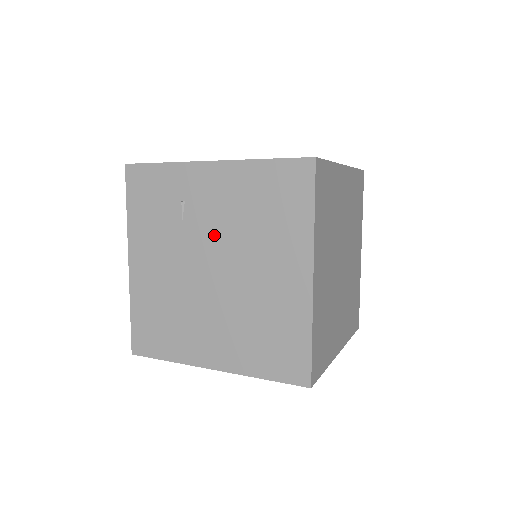
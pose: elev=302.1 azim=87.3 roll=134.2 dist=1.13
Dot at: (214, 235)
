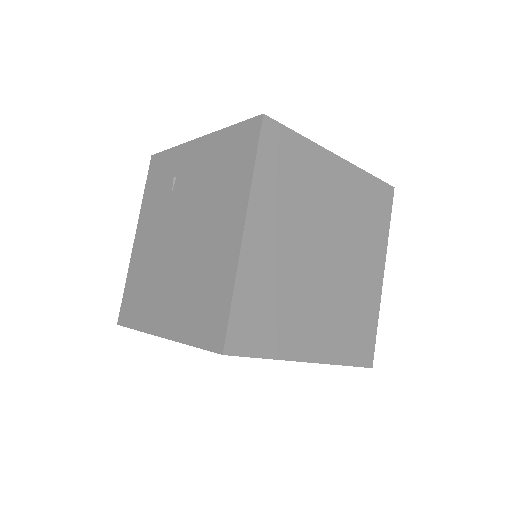
Dot at: (187, 203)
